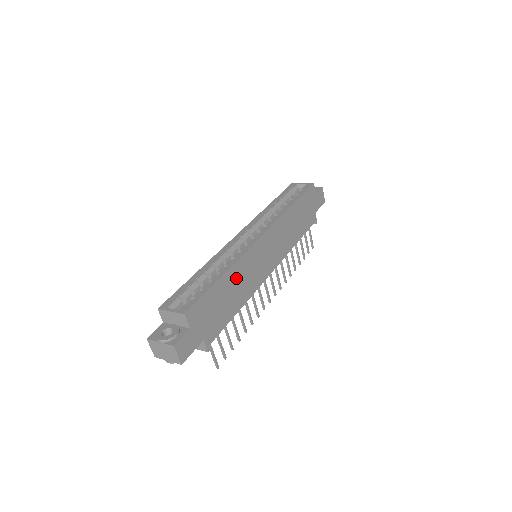
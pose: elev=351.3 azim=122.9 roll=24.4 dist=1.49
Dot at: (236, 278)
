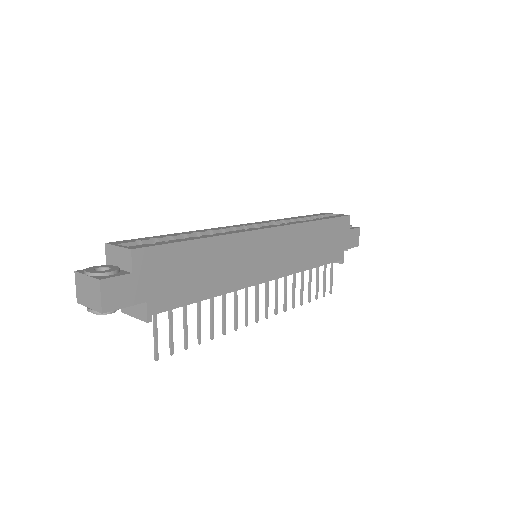
Dot at: (219, 254)
